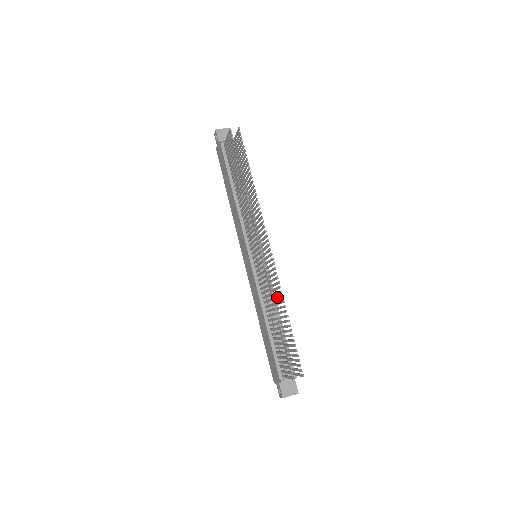
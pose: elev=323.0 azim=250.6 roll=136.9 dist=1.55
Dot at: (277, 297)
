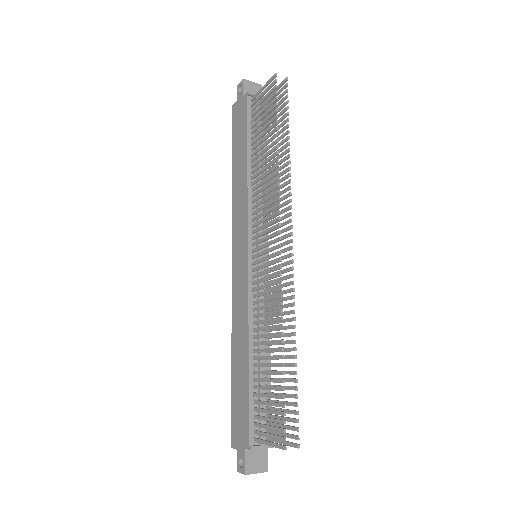
Dot at: occluded
